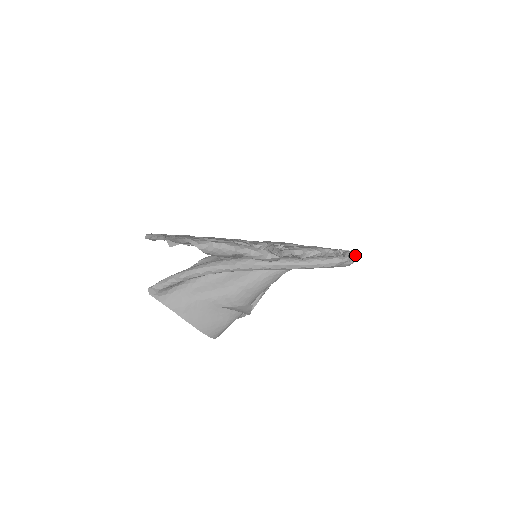
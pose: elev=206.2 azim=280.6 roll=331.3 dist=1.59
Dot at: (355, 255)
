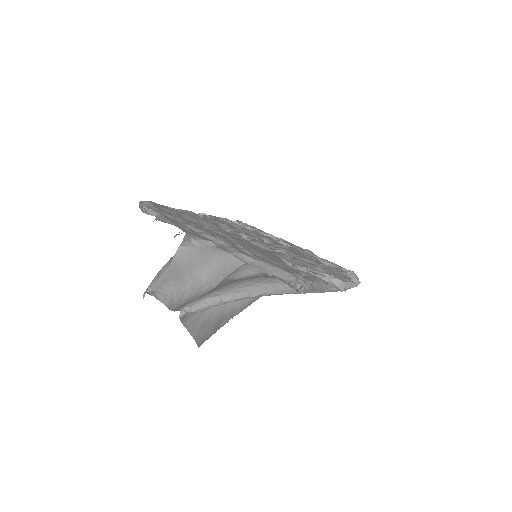
Dot at: occluded
